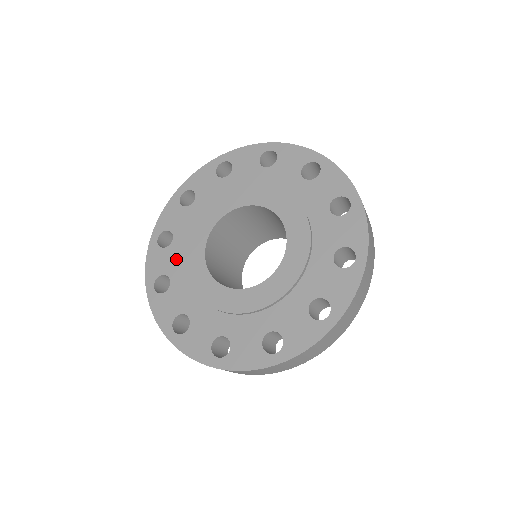
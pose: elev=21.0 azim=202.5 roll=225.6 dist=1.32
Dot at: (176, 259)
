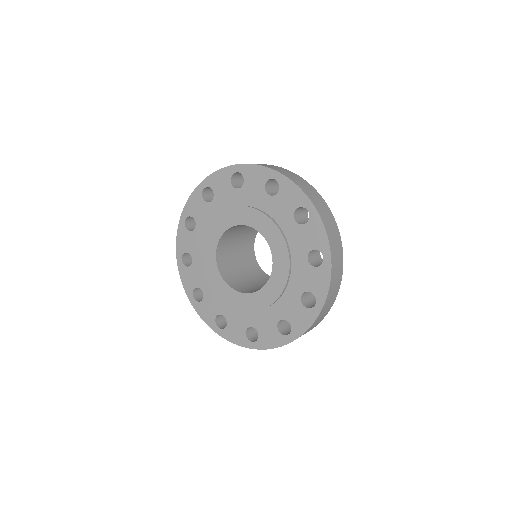
Dot at: (215, 301)
